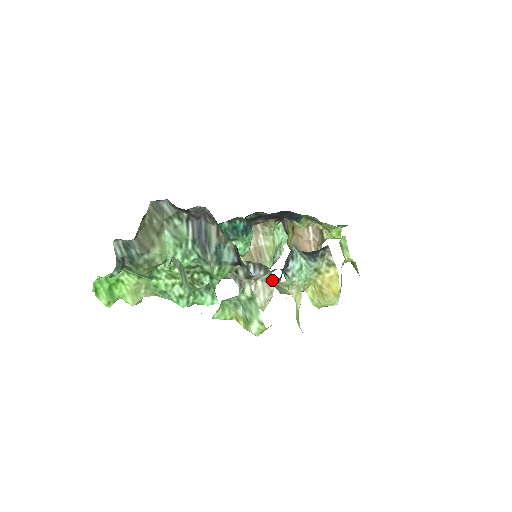
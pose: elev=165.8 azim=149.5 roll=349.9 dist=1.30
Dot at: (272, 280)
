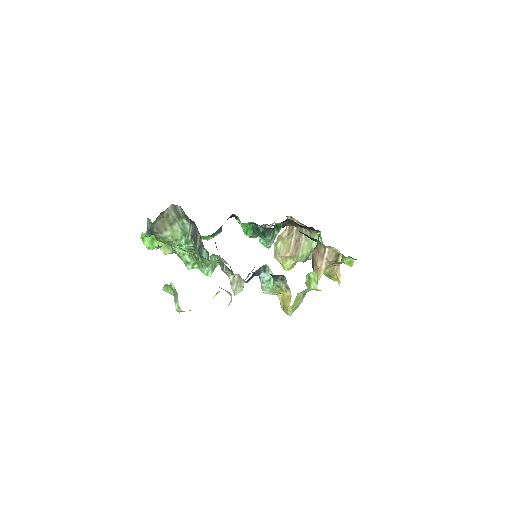
Dot at: (242, 279)
